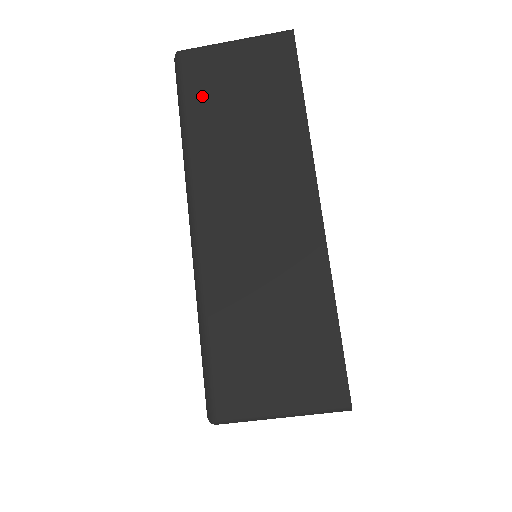
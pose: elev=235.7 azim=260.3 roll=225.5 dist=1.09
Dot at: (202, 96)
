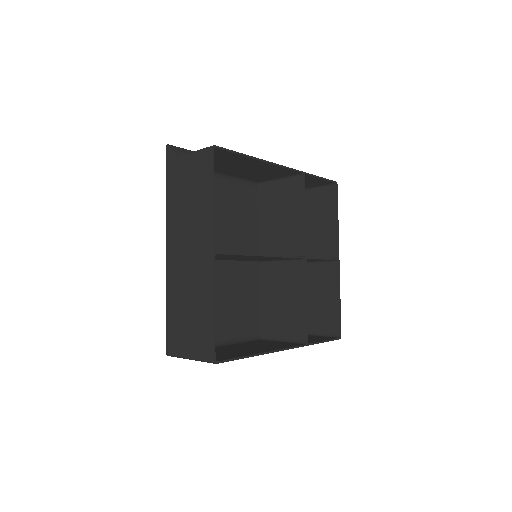
Dot at: occluded
